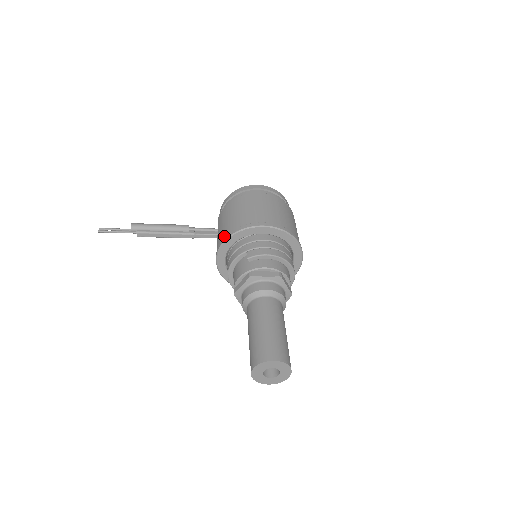
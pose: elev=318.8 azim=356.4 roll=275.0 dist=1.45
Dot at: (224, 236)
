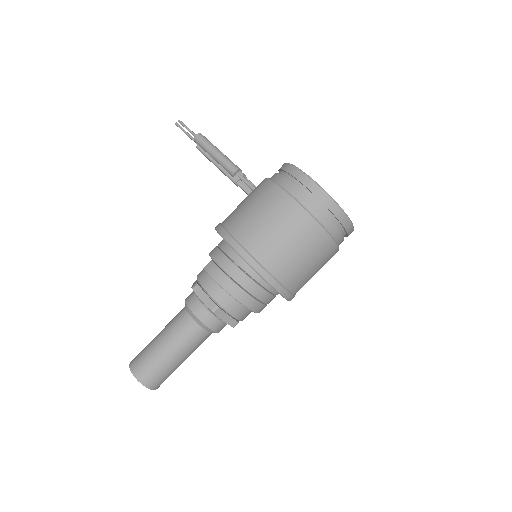
Dot at: (223, 221)
